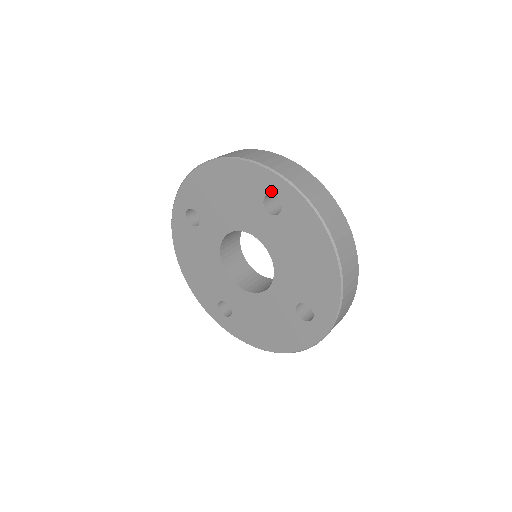
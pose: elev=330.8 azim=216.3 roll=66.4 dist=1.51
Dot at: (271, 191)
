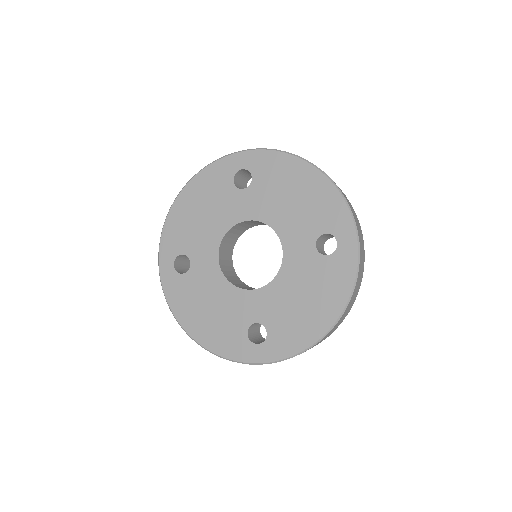
Dot at: (236, 170)
